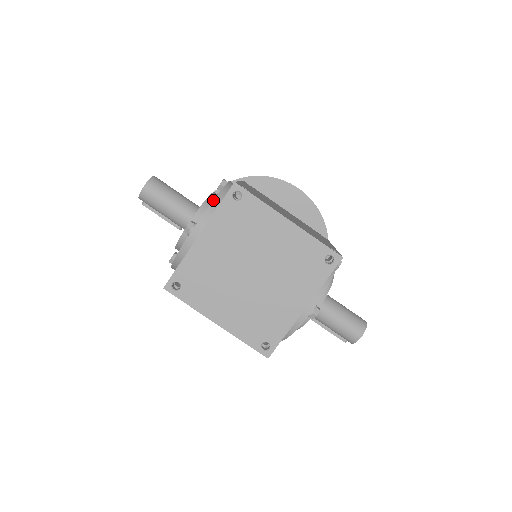
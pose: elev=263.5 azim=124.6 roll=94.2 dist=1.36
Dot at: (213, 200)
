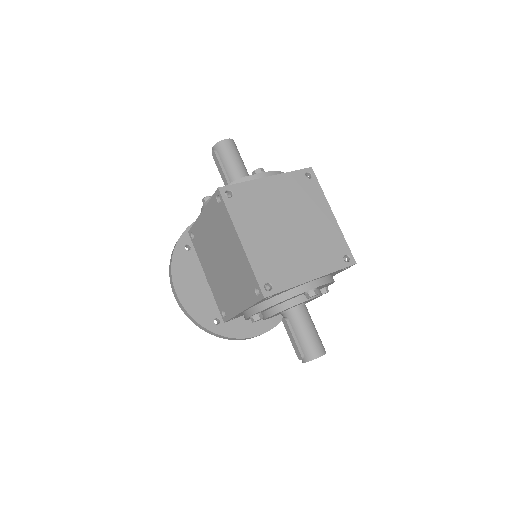
Dot at: (283, 172)
